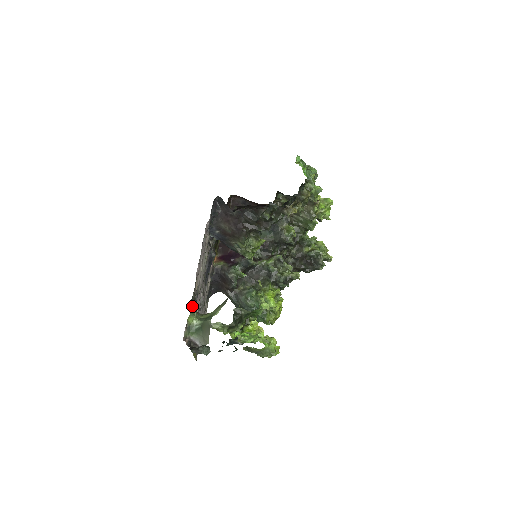
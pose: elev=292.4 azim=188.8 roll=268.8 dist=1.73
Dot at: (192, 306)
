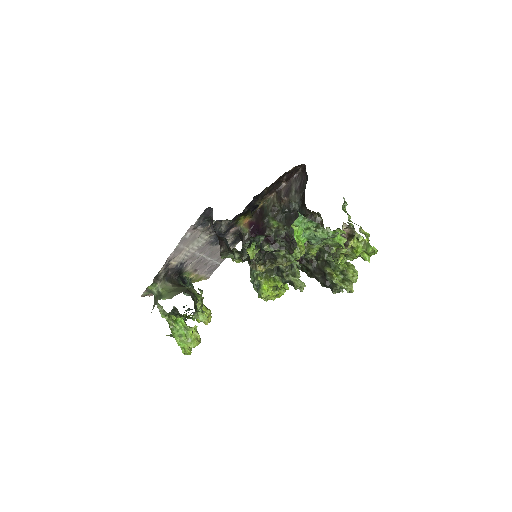
Dot at: (156, 280)
